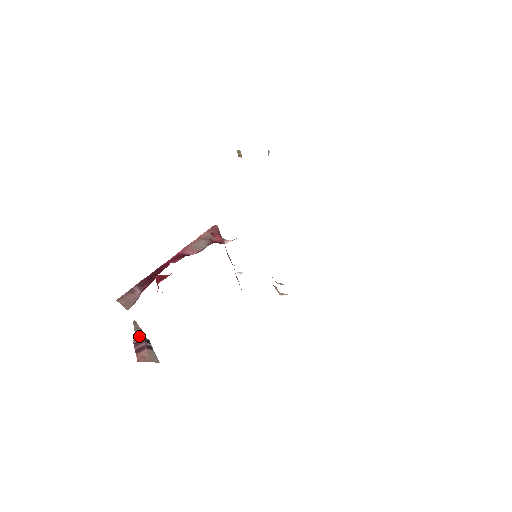
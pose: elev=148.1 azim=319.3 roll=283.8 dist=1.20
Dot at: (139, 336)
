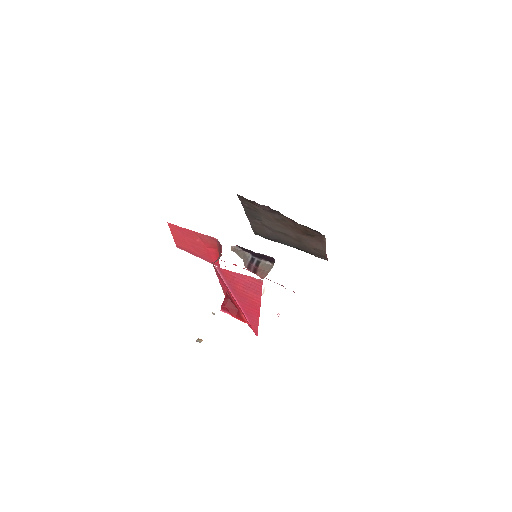
Dot at: (244, 257)
